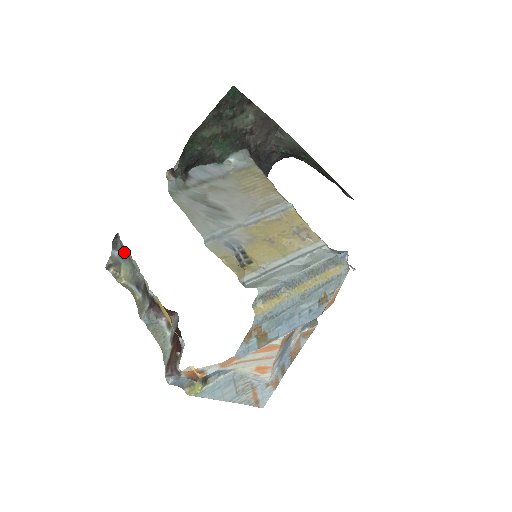
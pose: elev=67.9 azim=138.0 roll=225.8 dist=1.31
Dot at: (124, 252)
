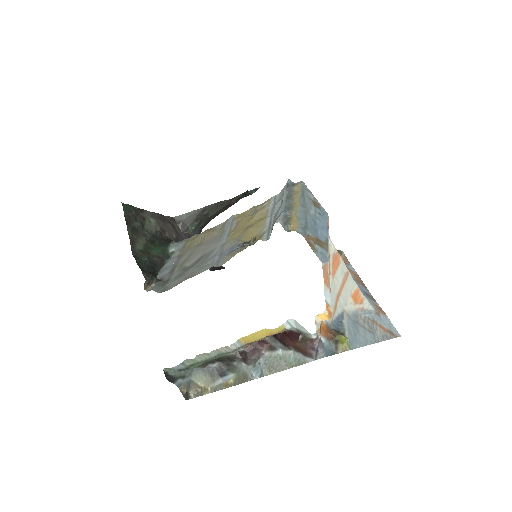
Dot at: (183, 370)
